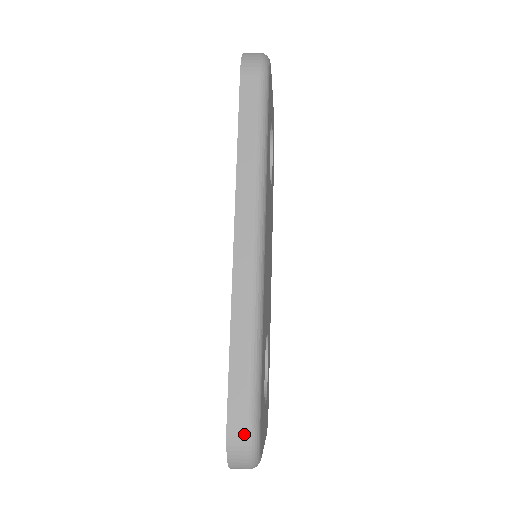
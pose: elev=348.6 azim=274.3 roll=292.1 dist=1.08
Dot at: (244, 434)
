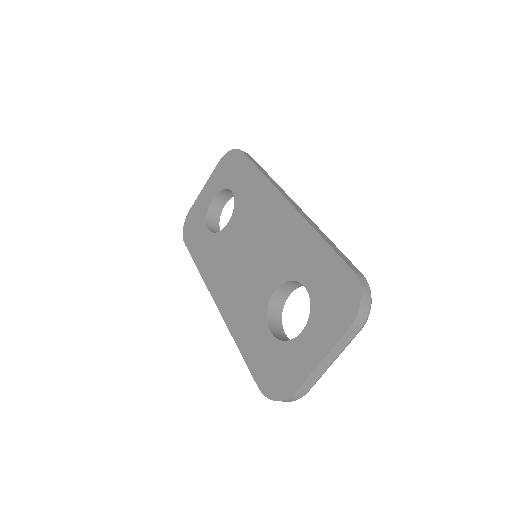
Dot at: (363, 277)
